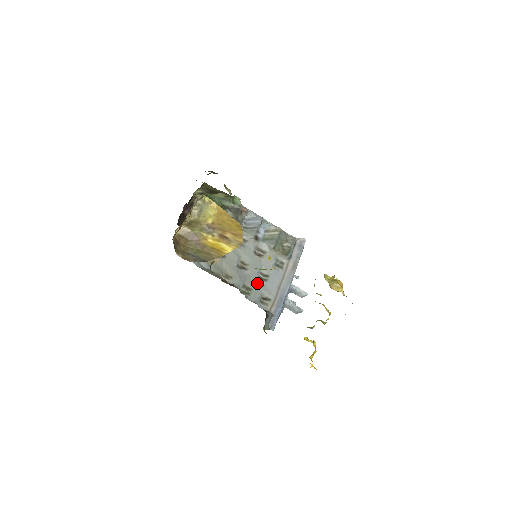
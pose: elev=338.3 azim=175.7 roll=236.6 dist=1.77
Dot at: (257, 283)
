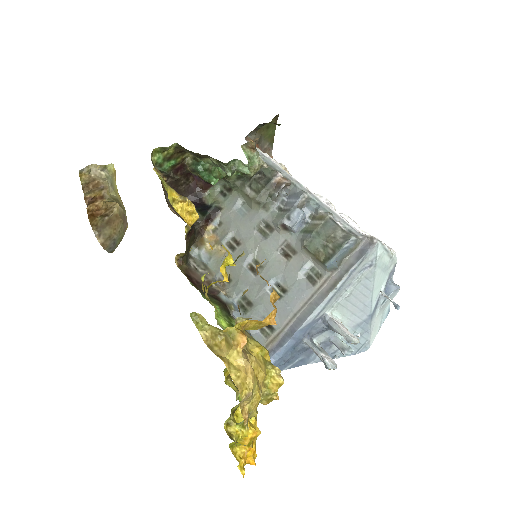
Dot at: (263, 298)
